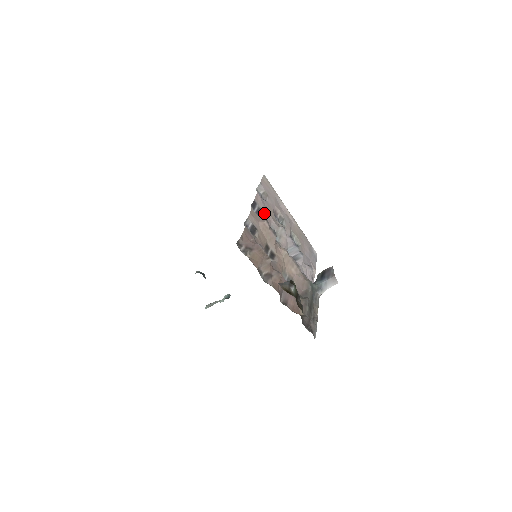
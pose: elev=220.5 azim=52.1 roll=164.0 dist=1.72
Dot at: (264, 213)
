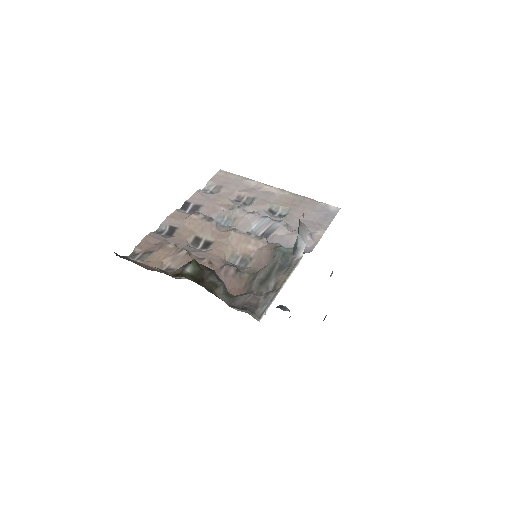
Dot at: (203, 207)
